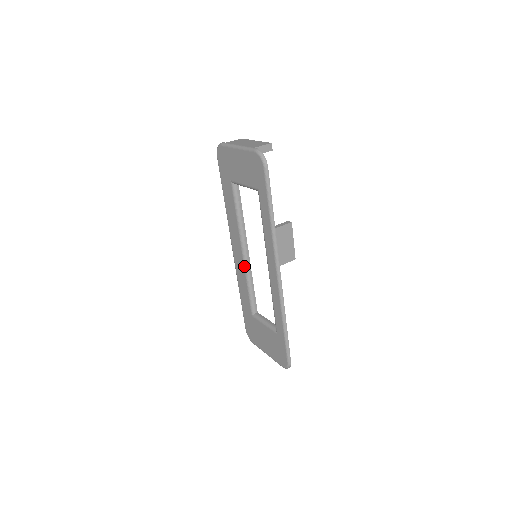
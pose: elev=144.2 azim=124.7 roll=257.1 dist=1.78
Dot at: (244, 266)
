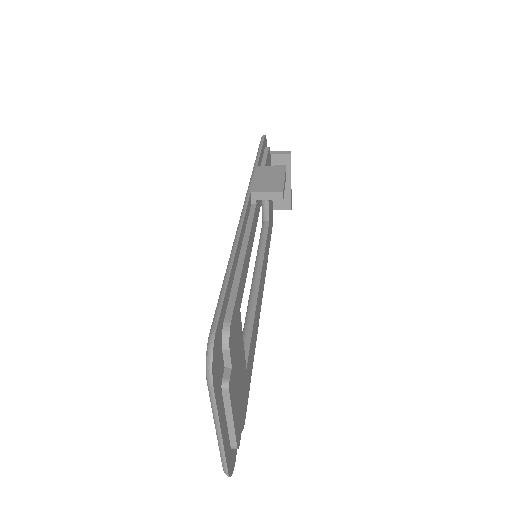
Dot at: (249, 299)
